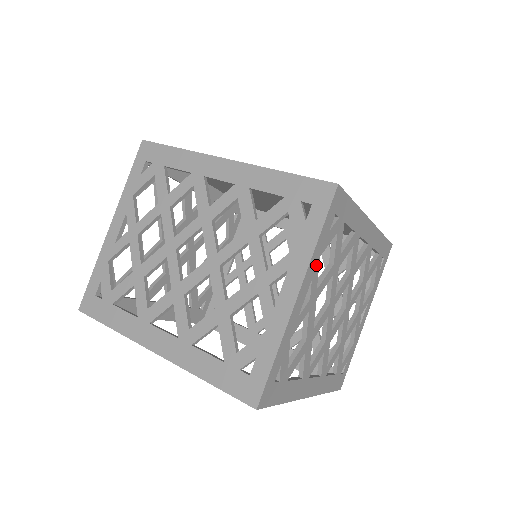
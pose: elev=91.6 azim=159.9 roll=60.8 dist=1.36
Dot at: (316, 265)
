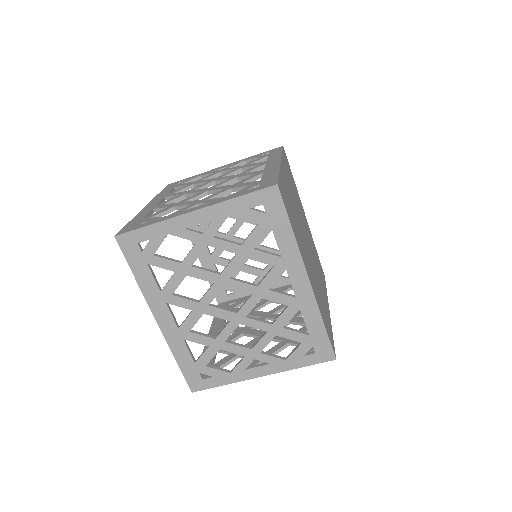
Dot at: occluded
